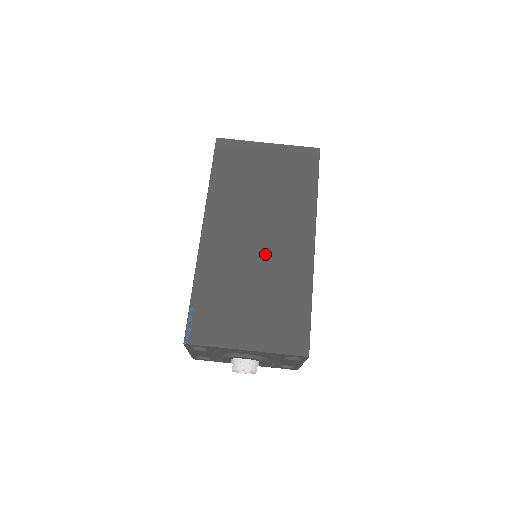
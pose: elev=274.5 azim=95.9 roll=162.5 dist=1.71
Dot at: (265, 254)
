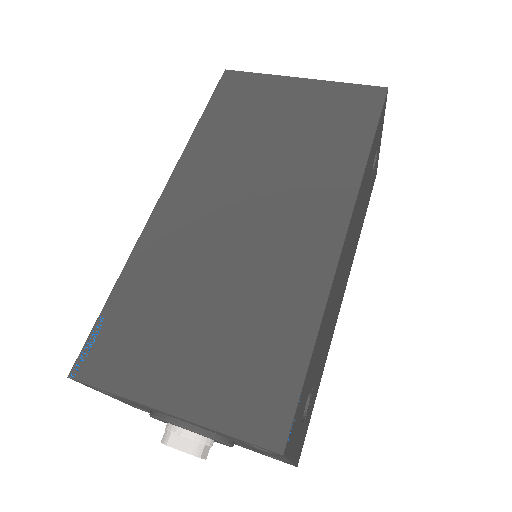
Dot at: (250, 244)
